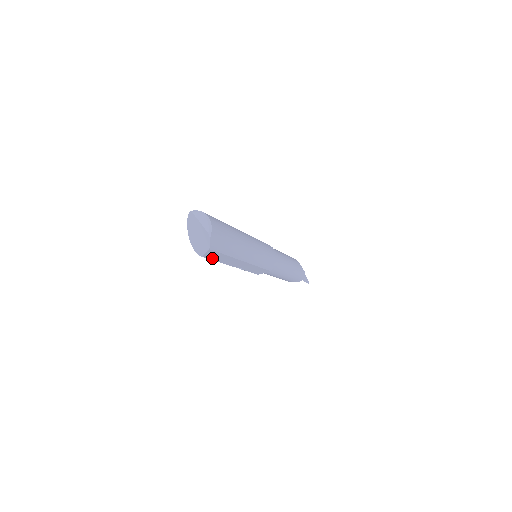
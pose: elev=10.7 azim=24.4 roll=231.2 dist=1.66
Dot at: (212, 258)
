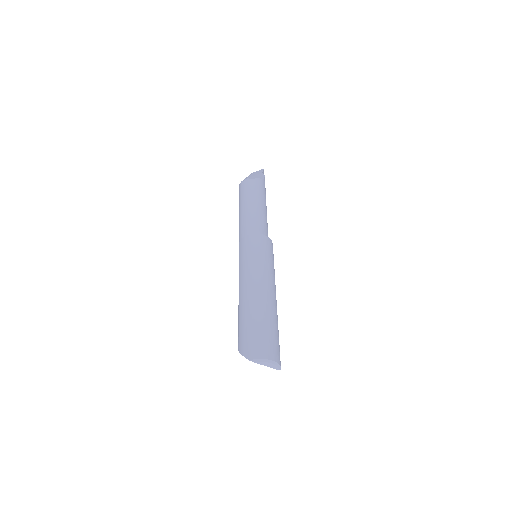
Dot at: occluded
